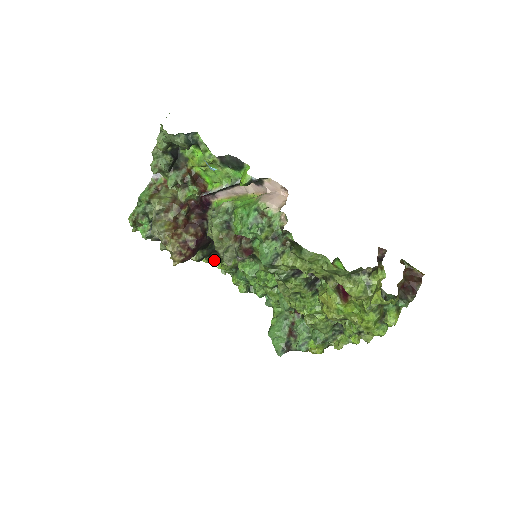
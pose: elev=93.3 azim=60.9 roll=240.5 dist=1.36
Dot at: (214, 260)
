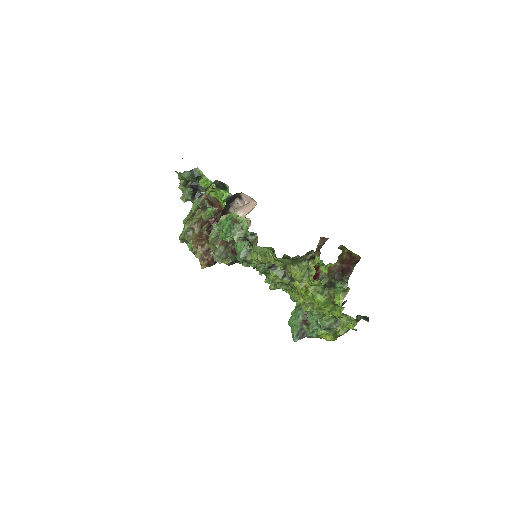
Dot at: (245, 263)
